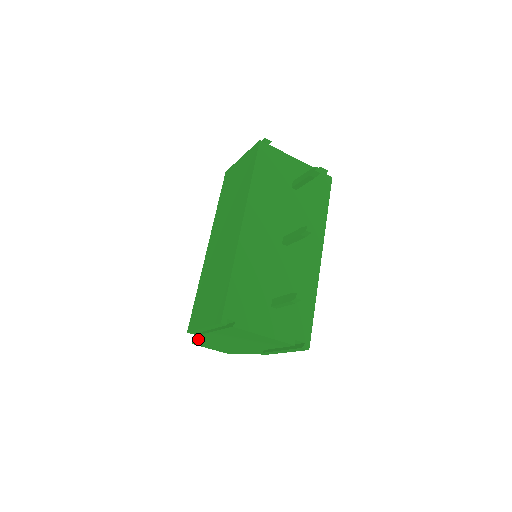
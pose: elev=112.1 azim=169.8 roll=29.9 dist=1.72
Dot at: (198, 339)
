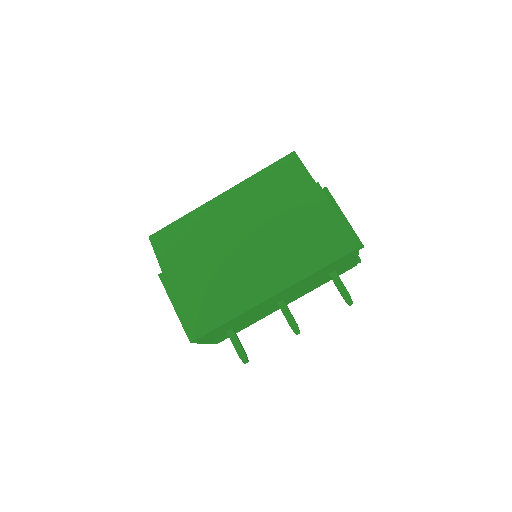
Dot at: (159, 262)
